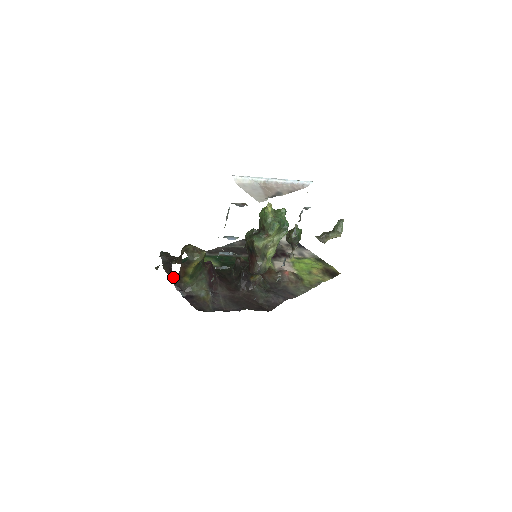
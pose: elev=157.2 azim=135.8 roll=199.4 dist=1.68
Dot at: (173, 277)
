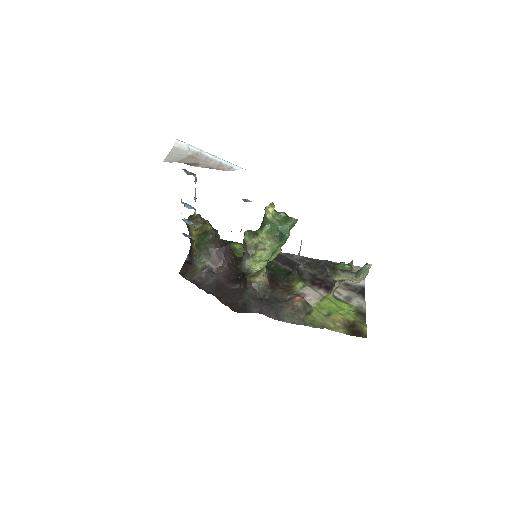
Dot at: occluded
